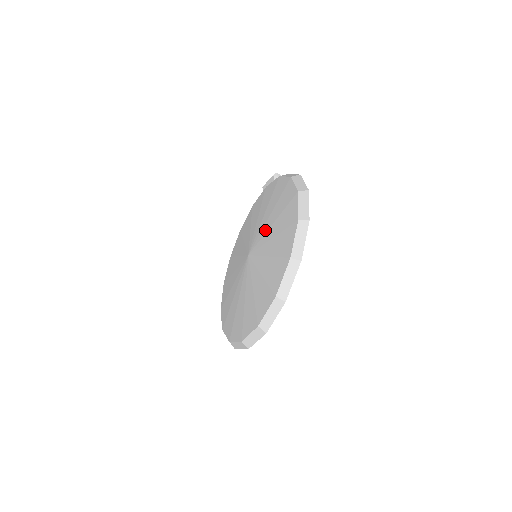
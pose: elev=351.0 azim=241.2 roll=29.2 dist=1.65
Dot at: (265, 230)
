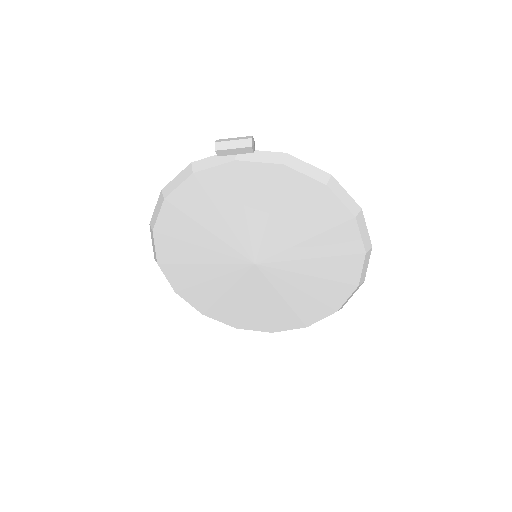
Dot at: (288, 244)
